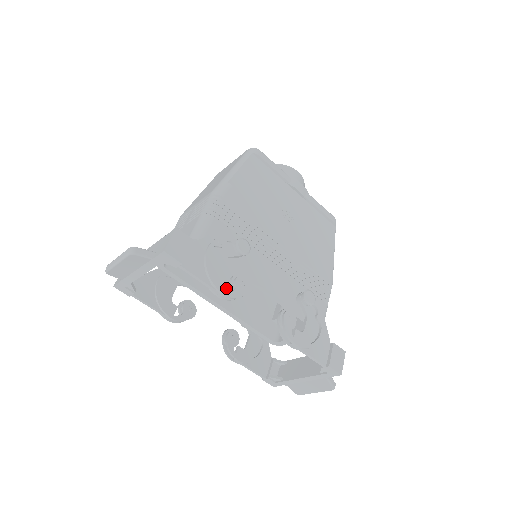
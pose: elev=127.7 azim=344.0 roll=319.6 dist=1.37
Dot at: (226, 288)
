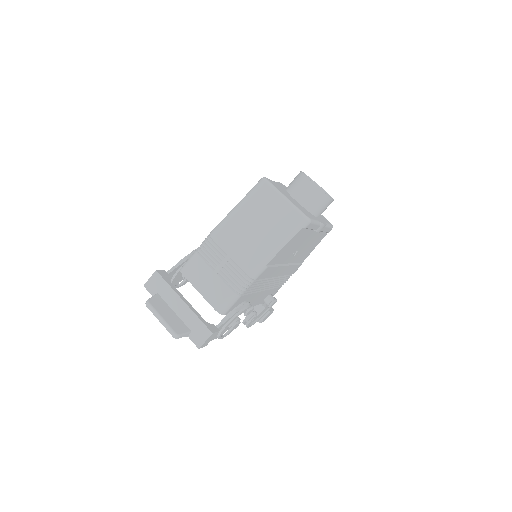
Dot at: occluded
